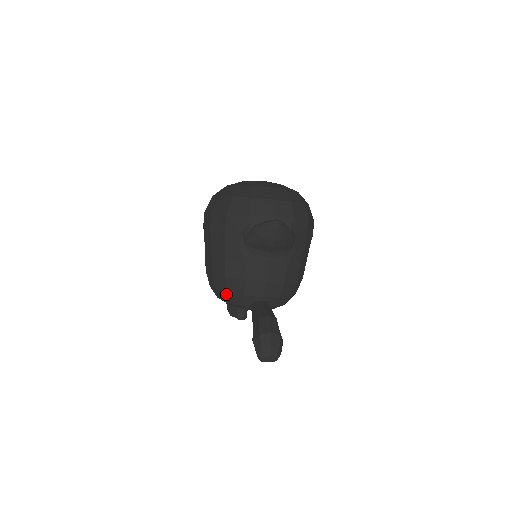
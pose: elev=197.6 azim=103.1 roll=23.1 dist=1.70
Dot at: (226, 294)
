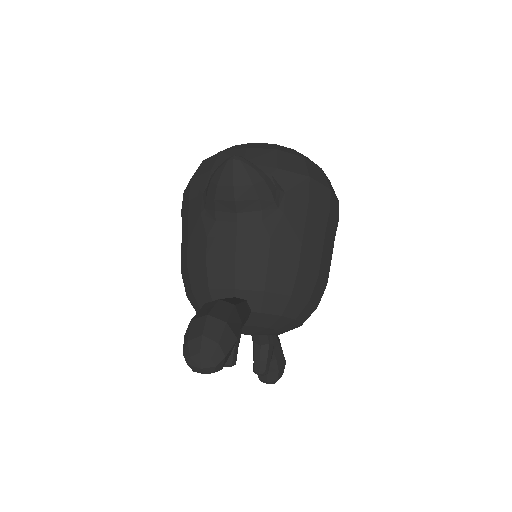
Dot at: (192, 296)
